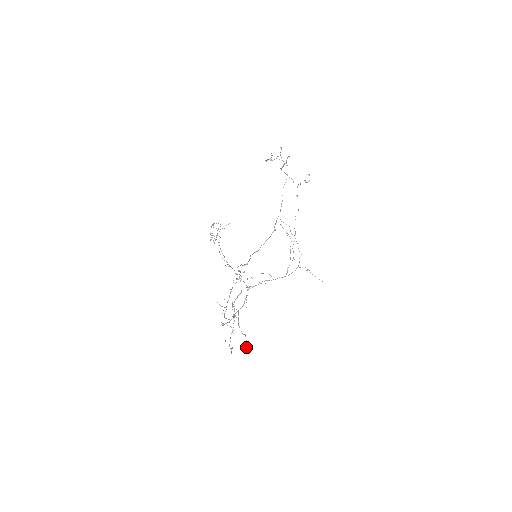
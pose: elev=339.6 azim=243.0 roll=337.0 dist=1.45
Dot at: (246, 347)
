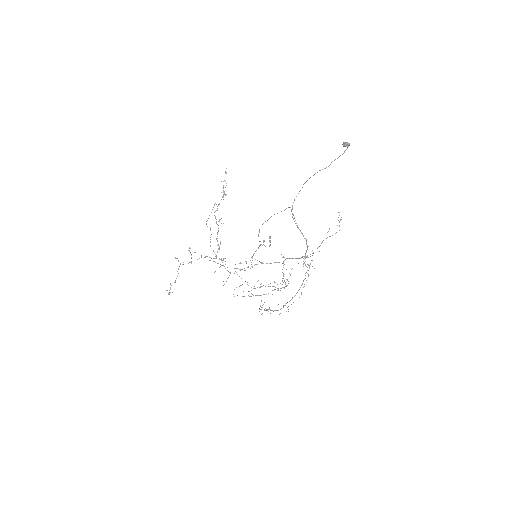
Dot at: (343, 143)
